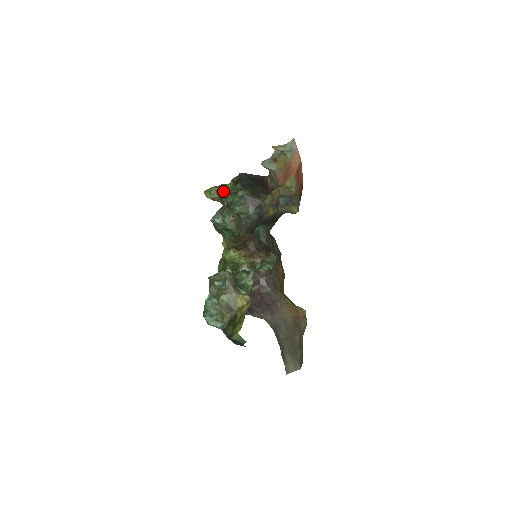
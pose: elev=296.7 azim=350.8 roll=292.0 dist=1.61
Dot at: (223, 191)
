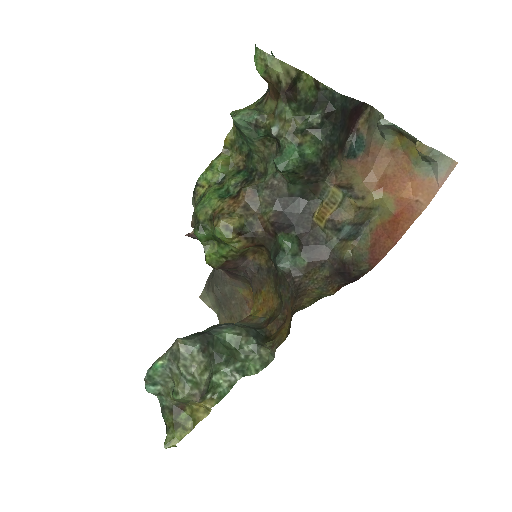
Dot at: (288, 90)
